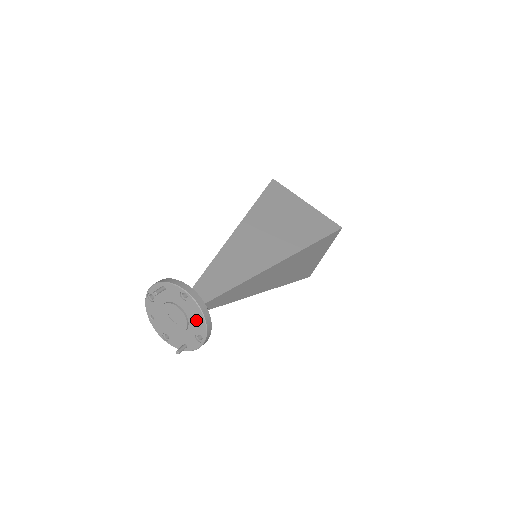
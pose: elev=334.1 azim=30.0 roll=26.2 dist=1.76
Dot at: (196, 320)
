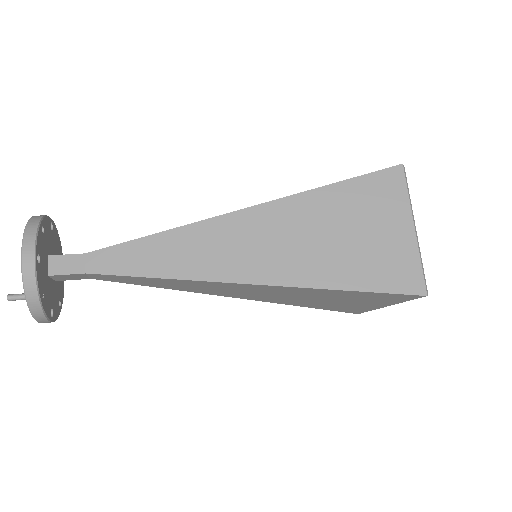
Dot at: occluded
